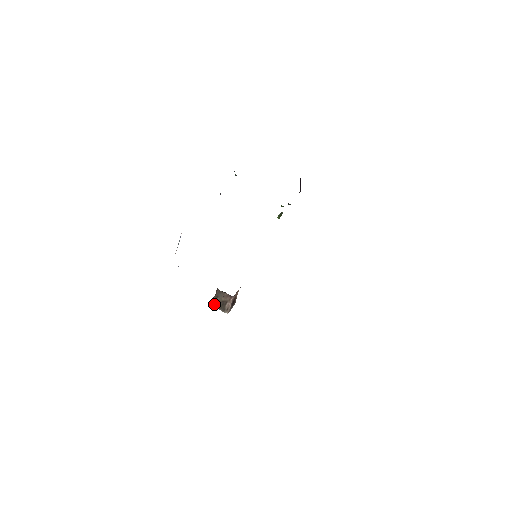
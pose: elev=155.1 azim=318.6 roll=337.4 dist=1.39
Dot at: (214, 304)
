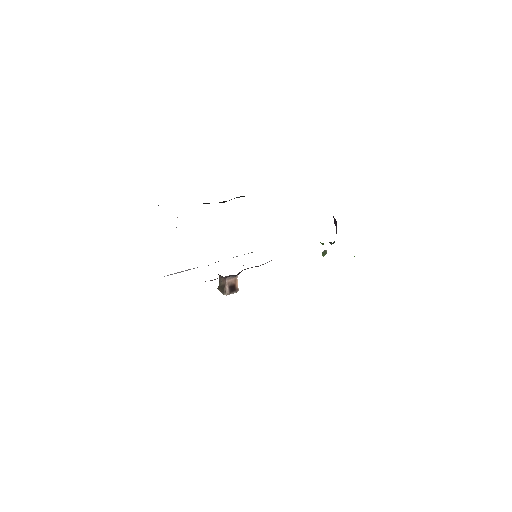
Dot at: (219, 289)
